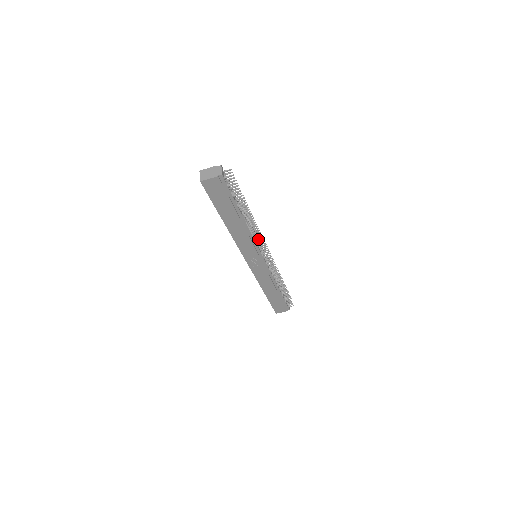
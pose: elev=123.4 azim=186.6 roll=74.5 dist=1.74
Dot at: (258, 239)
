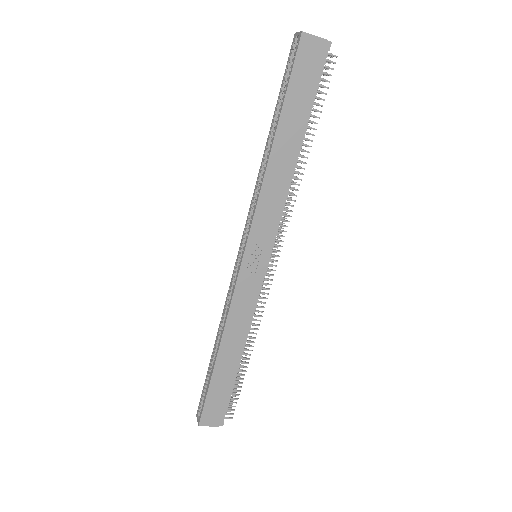
Dot at: occluded
